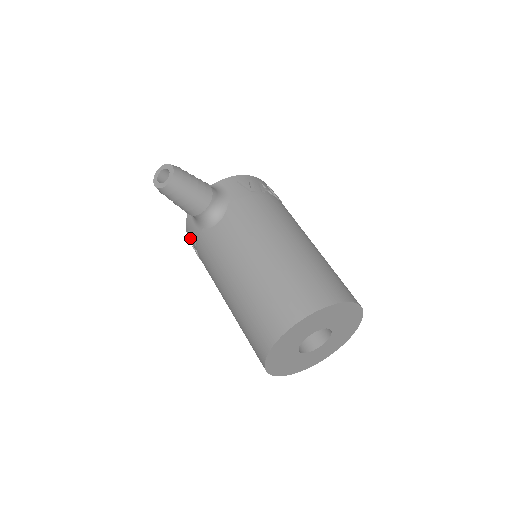
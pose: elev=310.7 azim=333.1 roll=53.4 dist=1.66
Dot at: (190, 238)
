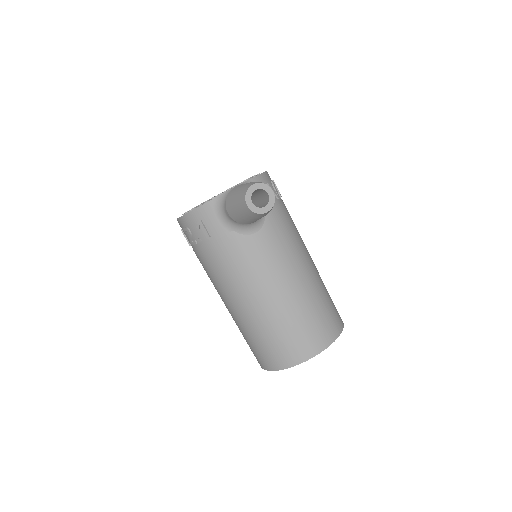
Dot at: (199, 227)
